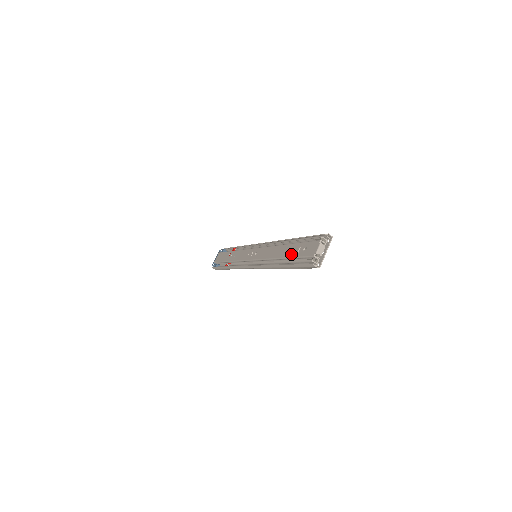
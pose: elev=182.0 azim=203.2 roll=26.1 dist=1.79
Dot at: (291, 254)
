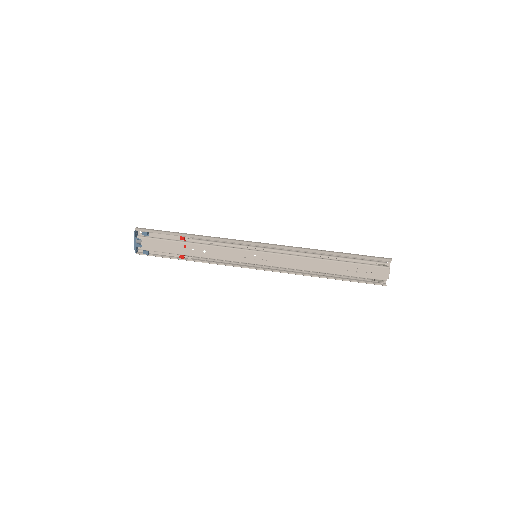
Dot at: (346, 273)
